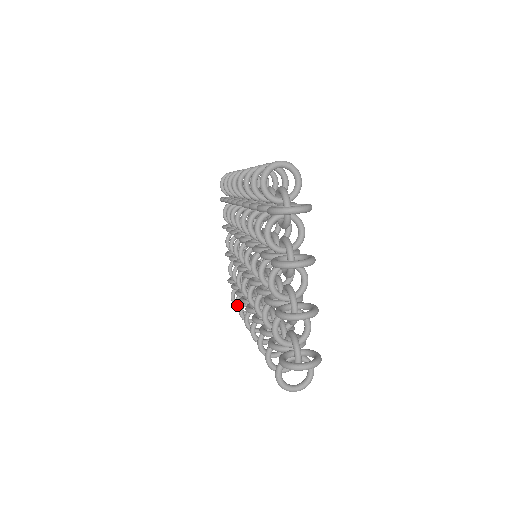
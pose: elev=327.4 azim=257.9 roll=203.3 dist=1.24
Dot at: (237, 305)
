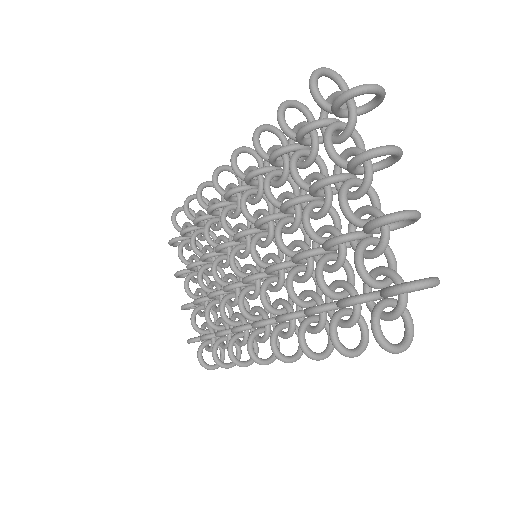
Dot at: (216, 355)
